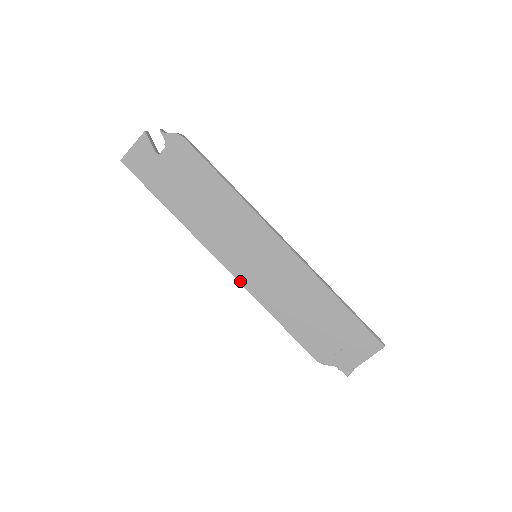
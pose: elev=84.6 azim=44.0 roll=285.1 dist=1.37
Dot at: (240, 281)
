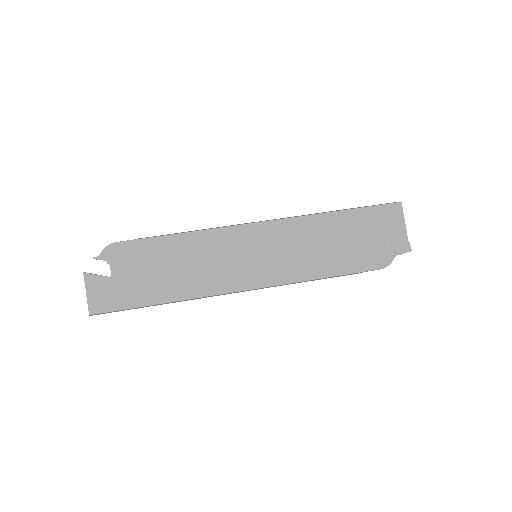
Dot at: (269, 285)
